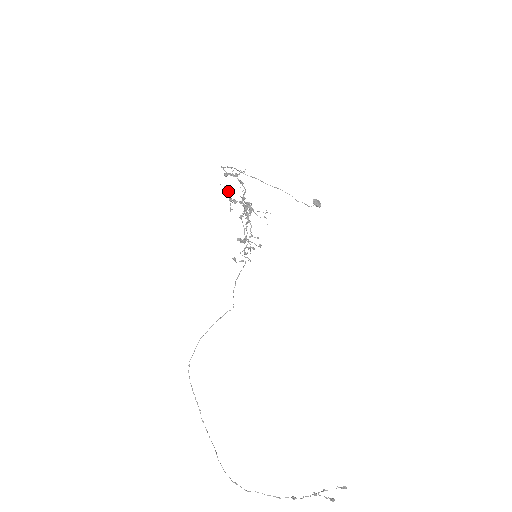
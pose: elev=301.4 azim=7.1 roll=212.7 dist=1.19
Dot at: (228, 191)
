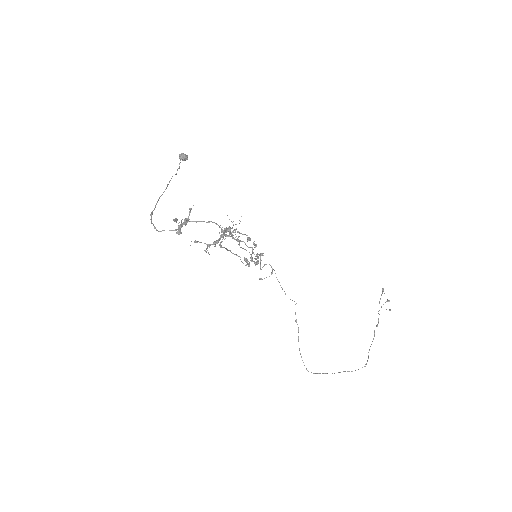
Dot at: occluded
